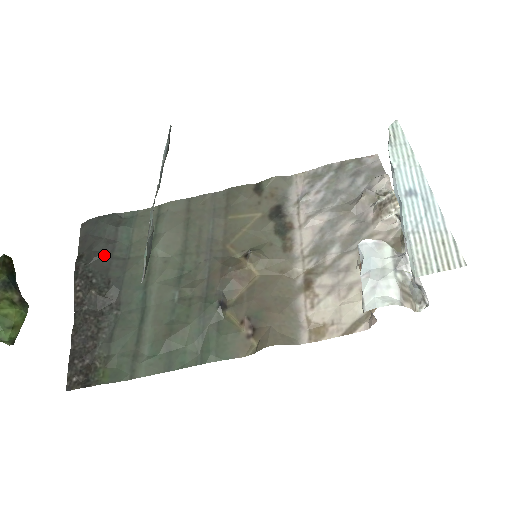
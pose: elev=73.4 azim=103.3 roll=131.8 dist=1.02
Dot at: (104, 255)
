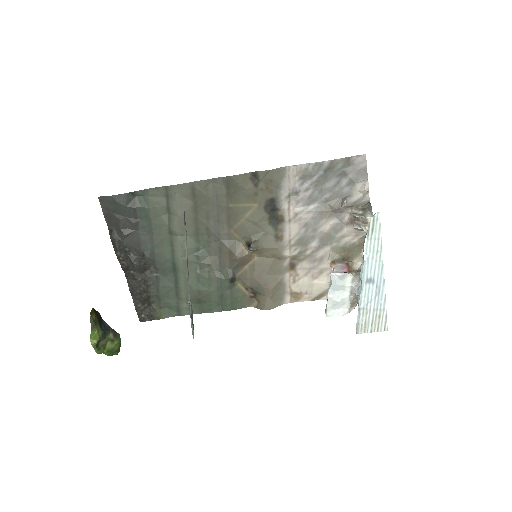
Dot at: (132, 233)
